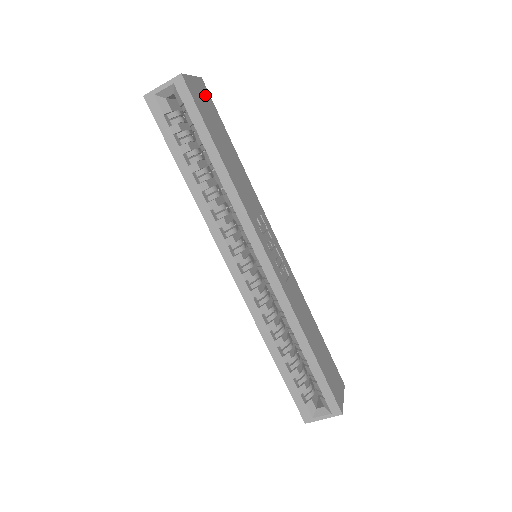
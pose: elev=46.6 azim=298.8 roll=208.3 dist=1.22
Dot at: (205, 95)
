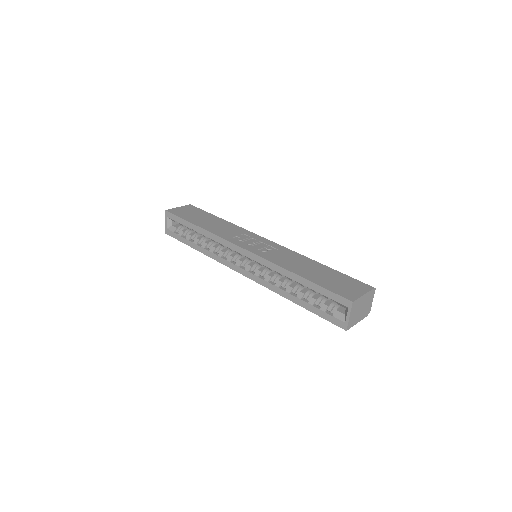
Dot at: (190, 209)
